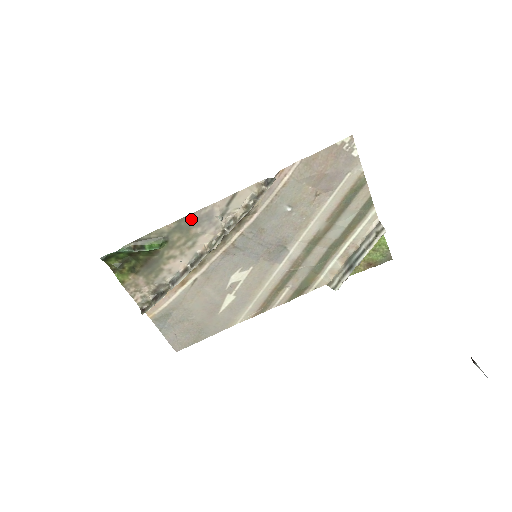
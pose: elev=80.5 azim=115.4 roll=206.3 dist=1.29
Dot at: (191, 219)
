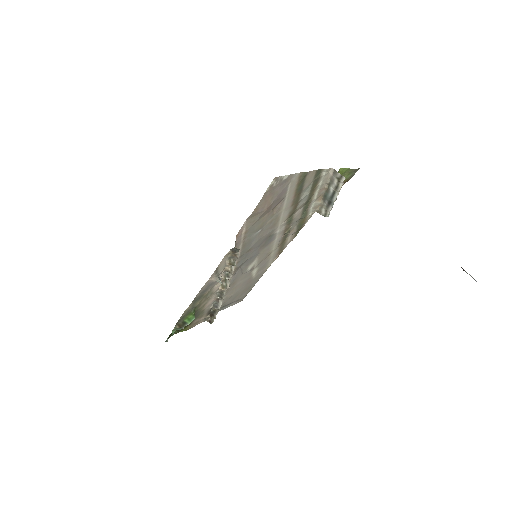
Dot at: (199, 294)
